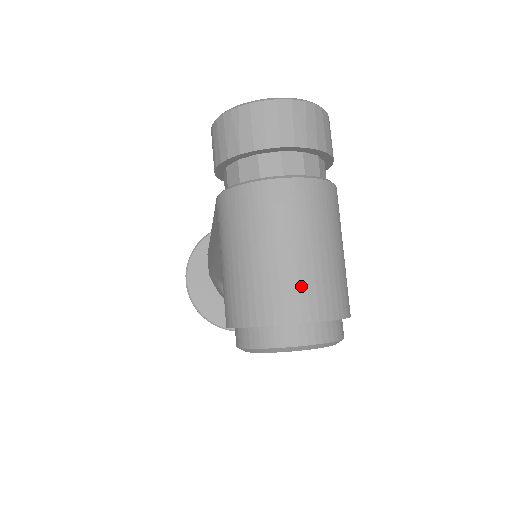
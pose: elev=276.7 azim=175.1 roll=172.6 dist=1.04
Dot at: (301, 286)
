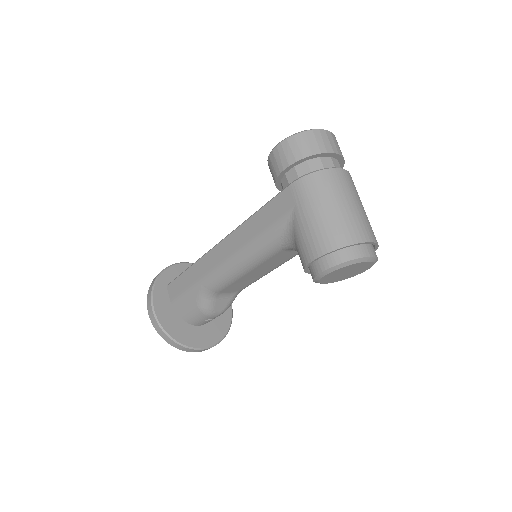
Dot at: (364, 223)
